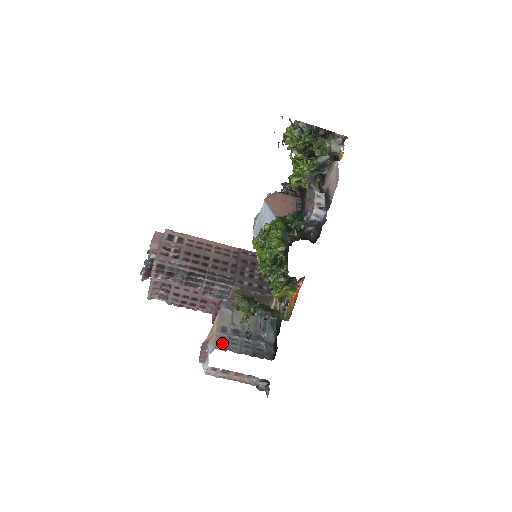
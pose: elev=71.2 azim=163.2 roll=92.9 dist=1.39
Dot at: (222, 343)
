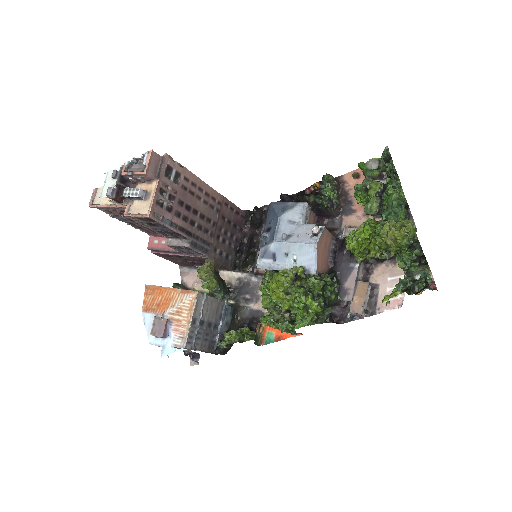
Dot at: (190, 340)
